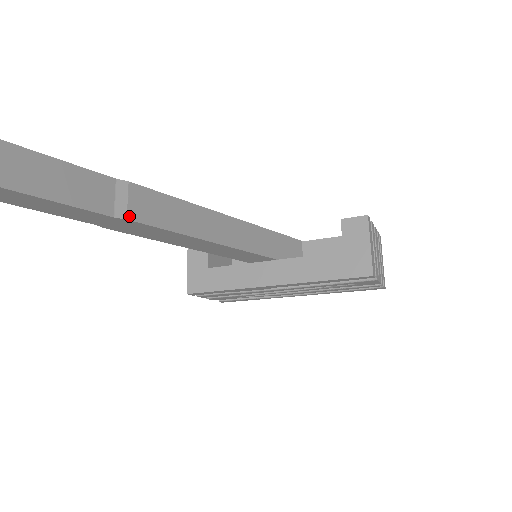
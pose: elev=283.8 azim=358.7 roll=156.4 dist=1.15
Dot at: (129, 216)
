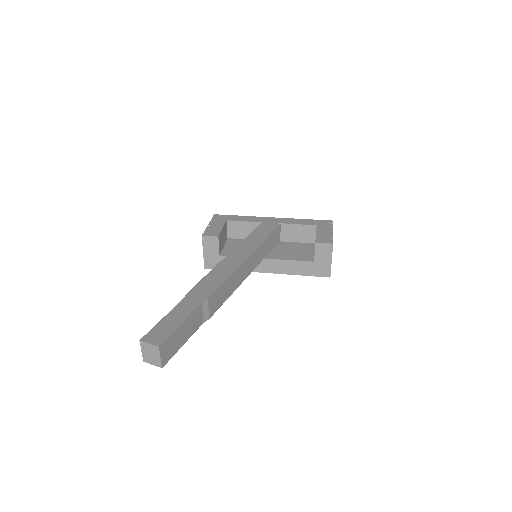
Dot at: (210, 316)
